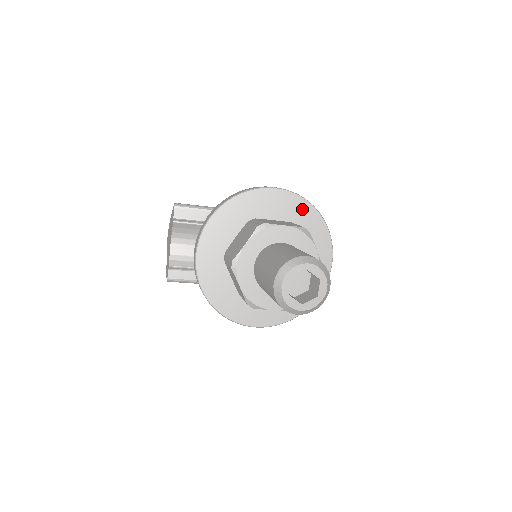
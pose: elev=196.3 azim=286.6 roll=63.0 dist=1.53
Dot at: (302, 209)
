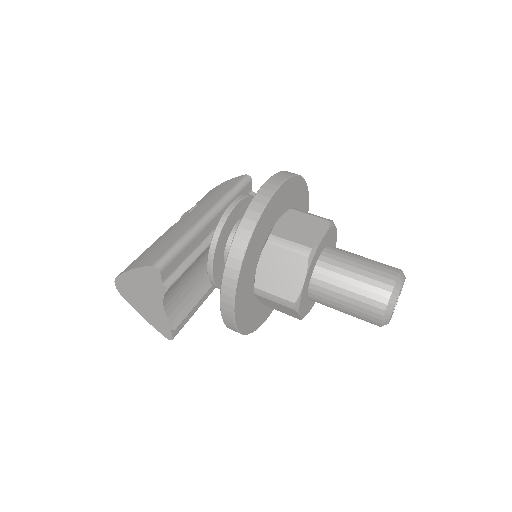
Dot at: (294, 187)
